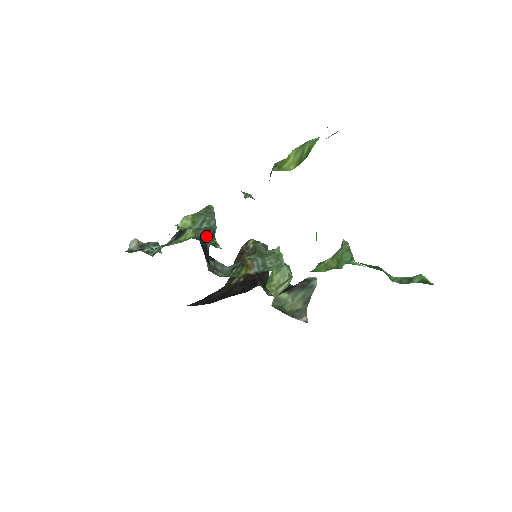
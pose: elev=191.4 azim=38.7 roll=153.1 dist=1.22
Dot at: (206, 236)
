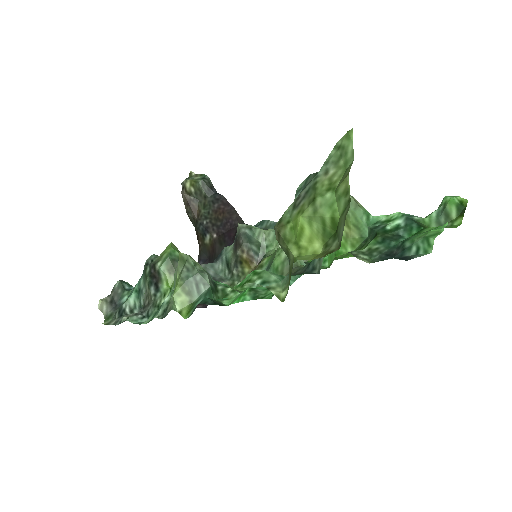
Dot at: (214, 299)
